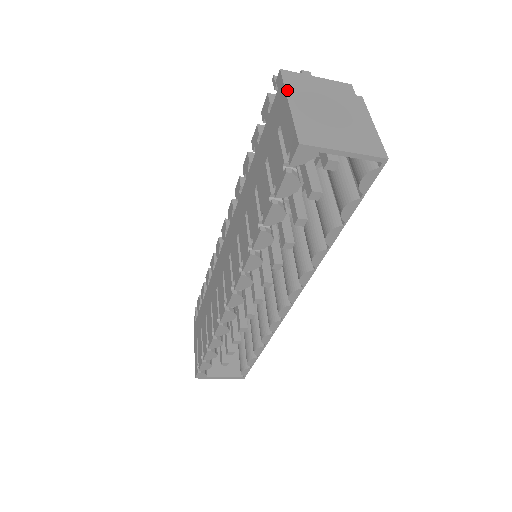
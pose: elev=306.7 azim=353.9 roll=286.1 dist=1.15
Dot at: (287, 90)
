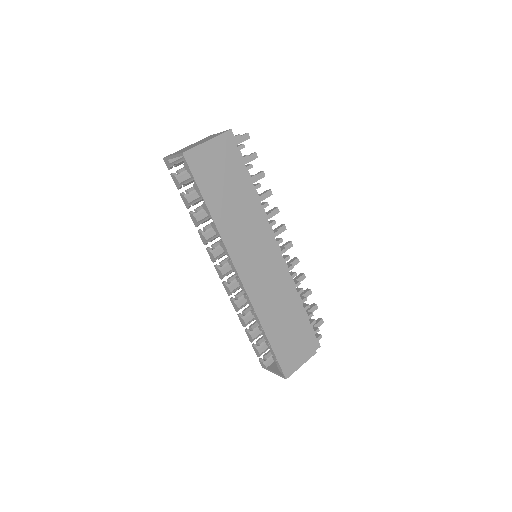
Dot at: occluded
